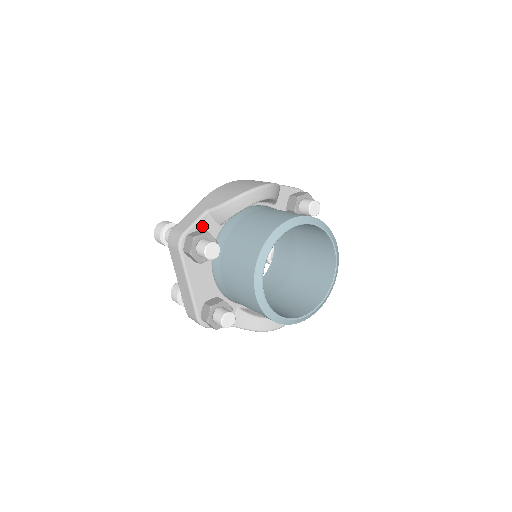
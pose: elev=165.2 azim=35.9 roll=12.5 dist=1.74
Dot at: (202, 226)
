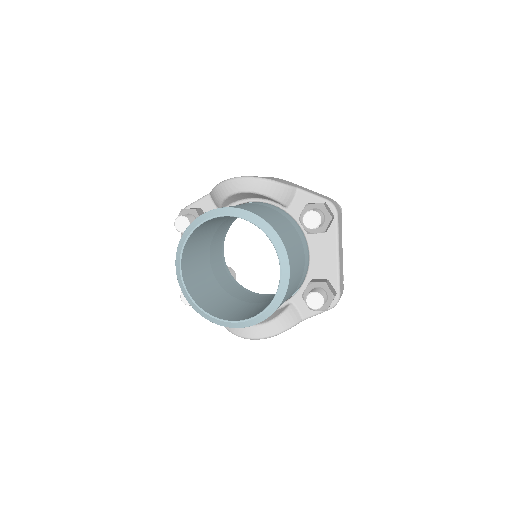
Dot at: (203, 206)
